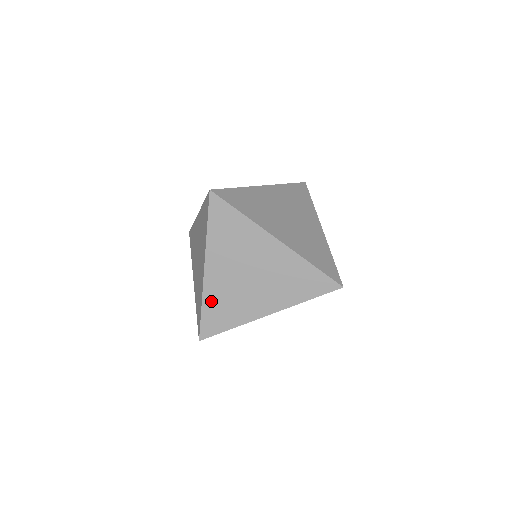
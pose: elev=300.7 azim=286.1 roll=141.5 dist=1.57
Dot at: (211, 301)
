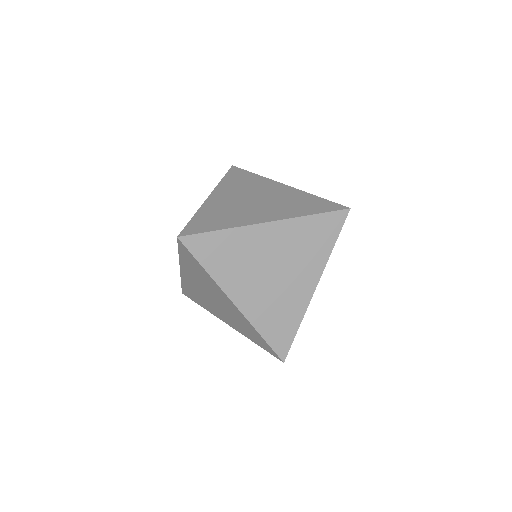
Dot at: (263, 323)
